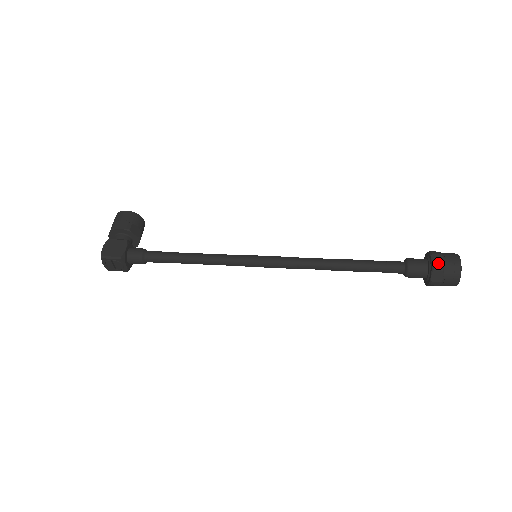
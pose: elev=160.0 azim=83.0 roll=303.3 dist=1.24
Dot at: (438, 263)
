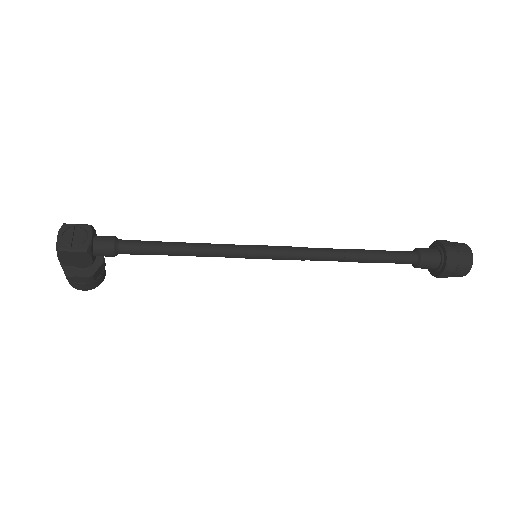
Dot at: occluded
